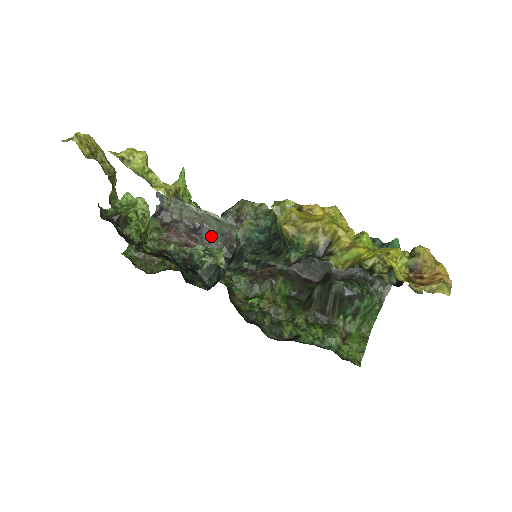
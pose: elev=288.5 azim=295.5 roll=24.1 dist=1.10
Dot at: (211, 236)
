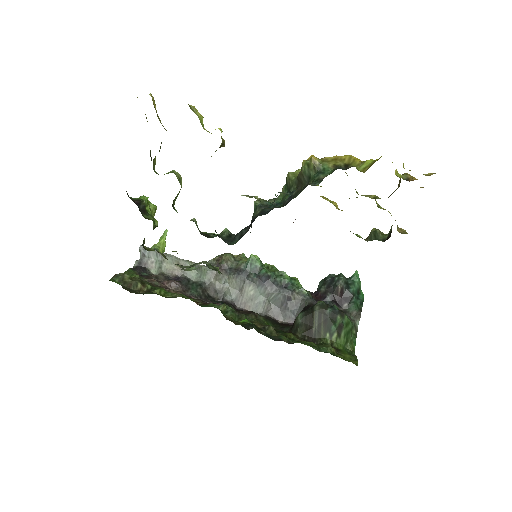
Dot at: (190, 285)
